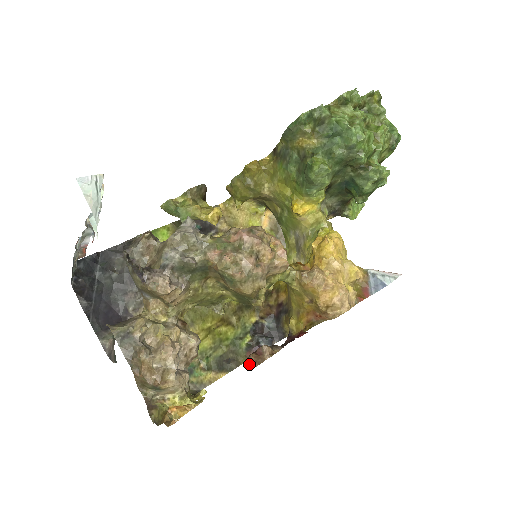
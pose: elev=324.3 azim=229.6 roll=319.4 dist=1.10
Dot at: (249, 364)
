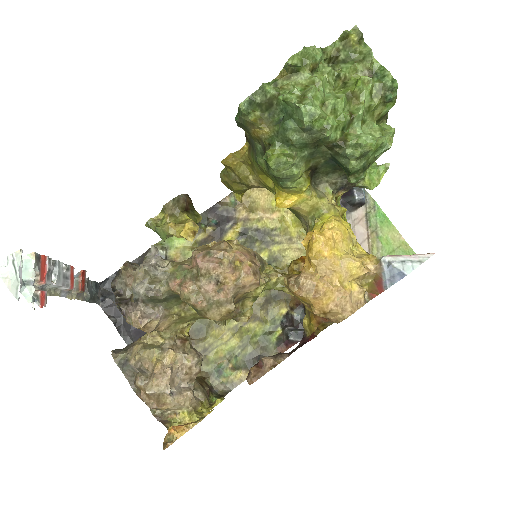
Dot at: (248, 379)
